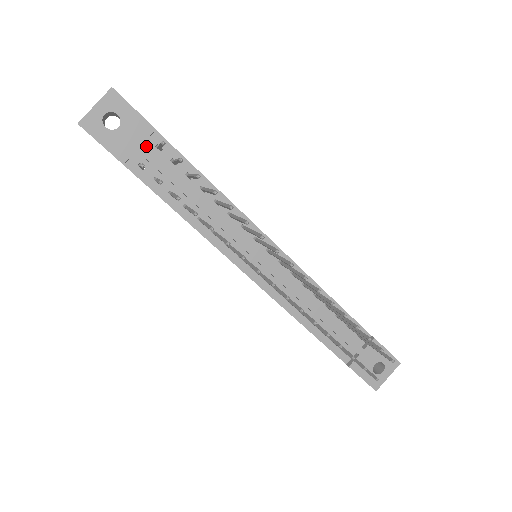
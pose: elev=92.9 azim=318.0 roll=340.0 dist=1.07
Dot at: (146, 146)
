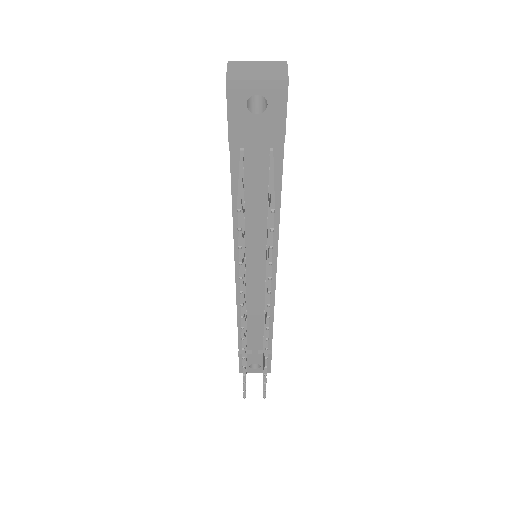
Dot at: (263, 142)
